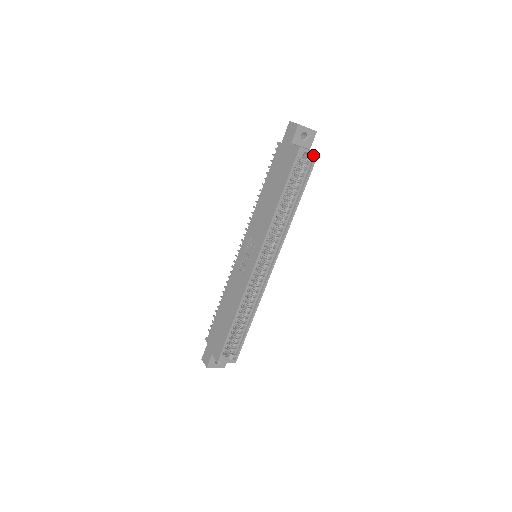
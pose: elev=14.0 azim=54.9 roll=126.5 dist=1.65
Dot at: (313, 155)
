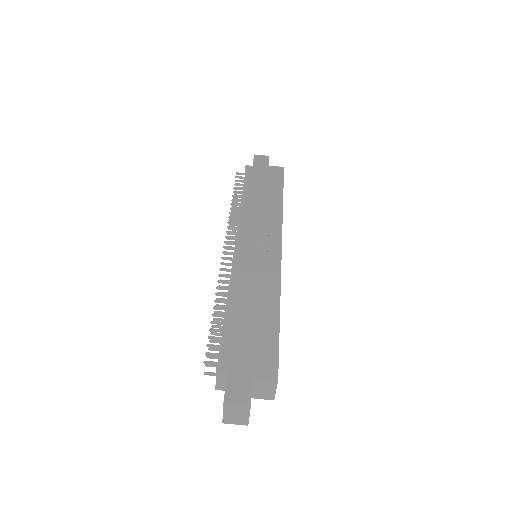
Dot at: occluded
